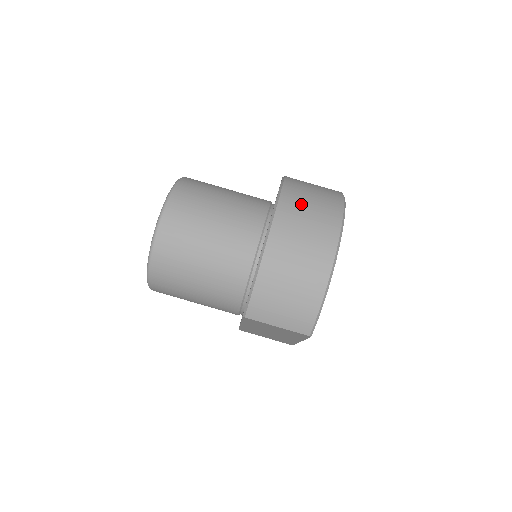
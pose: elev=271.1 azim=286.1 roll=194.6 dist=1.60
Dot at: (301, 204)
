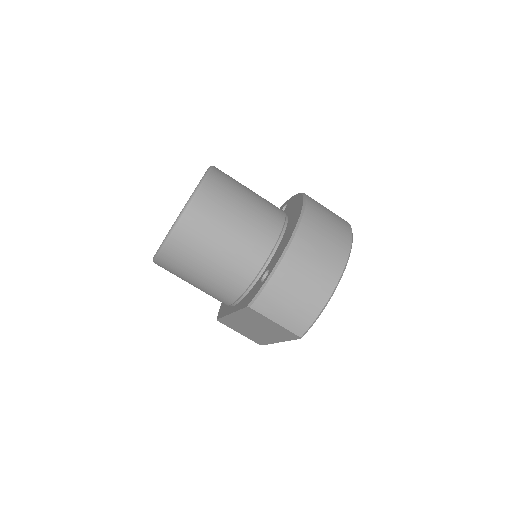
Dot at: (321, 221)
